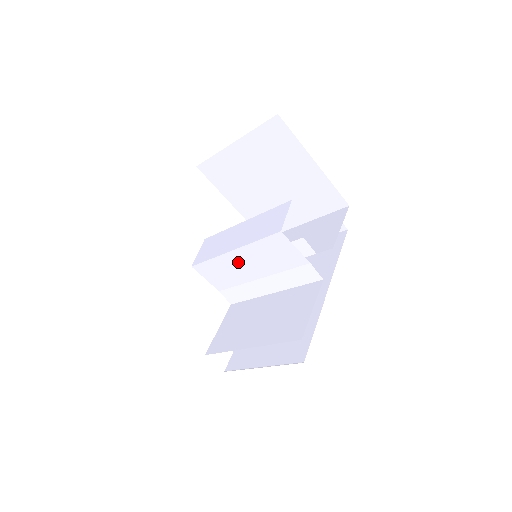
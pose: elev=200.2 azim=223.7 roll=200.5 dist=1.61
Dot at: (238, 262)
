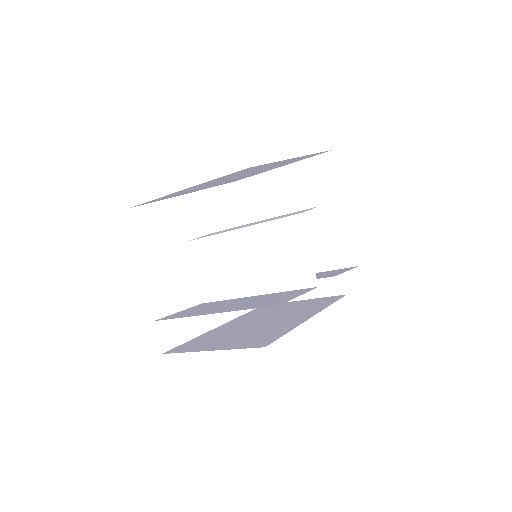
Dot at: (239, 245)
